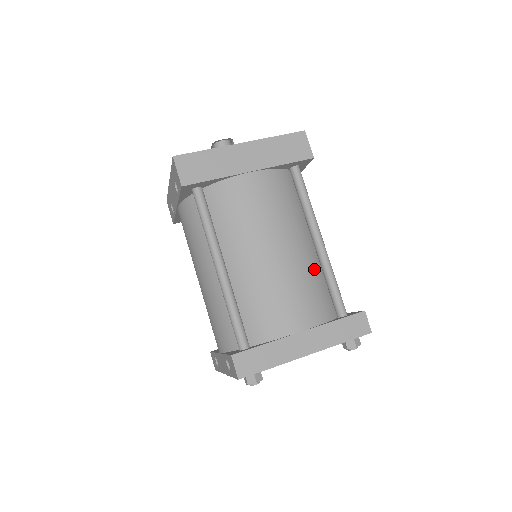
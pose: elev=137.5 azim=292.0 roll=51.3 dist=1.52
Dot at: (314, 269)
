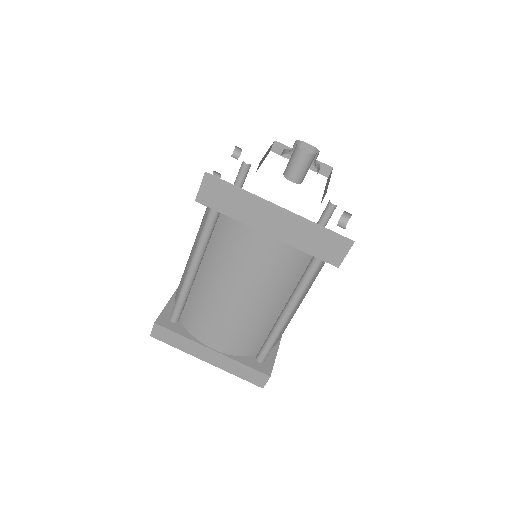
Dot at: (264, 324)
